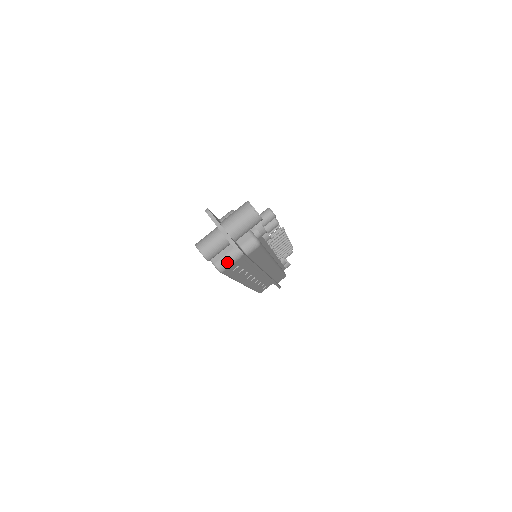
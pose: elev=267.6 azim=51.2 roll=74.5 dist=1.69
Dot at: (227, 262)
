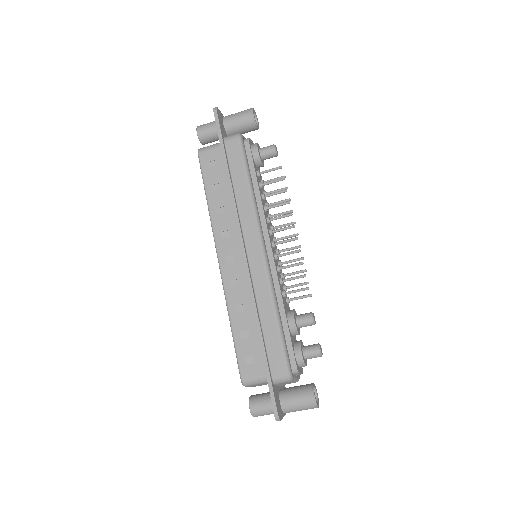
Dot at: occluded
